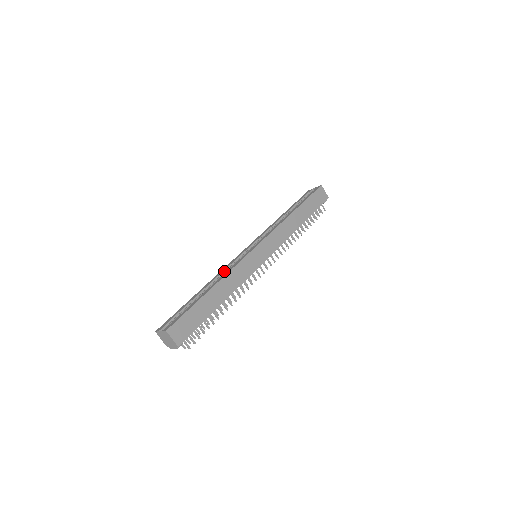
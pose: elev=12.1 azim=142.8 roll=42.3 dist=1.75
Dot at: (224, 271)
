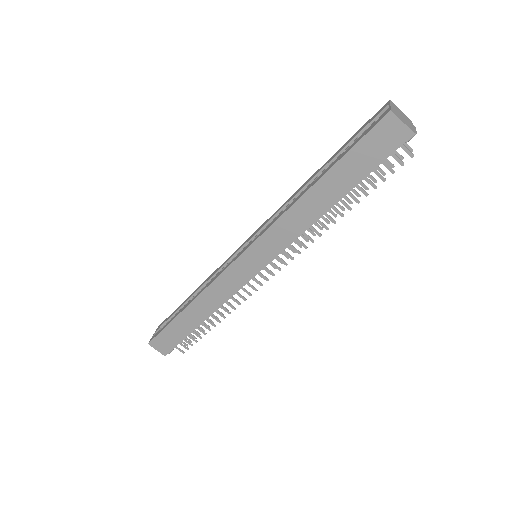
Dot at: (215, 274)
